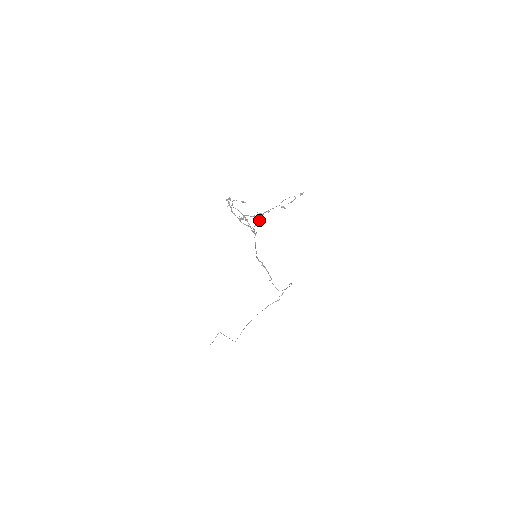
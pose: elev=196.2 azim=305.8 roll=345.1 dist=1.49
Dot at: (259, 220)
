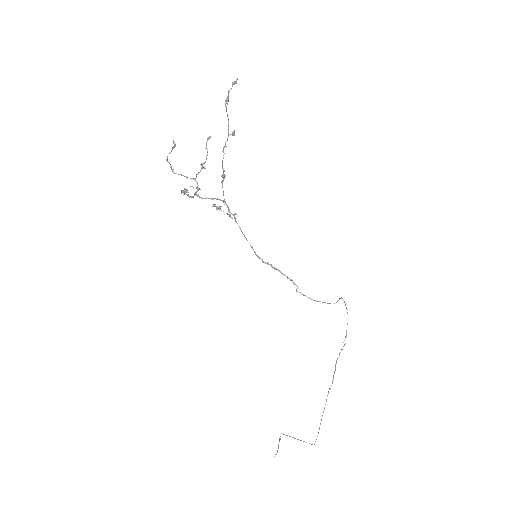
Dot at: (222, 183)
